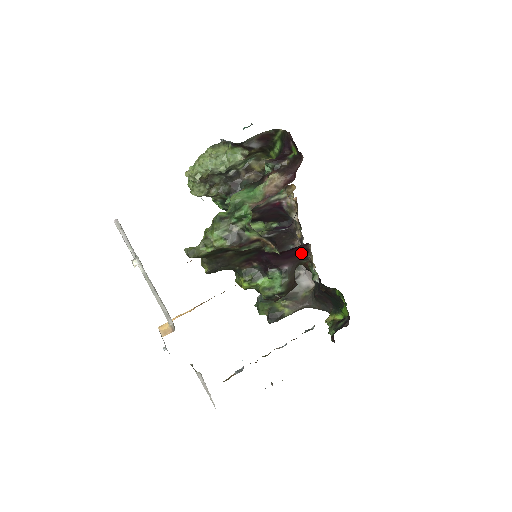
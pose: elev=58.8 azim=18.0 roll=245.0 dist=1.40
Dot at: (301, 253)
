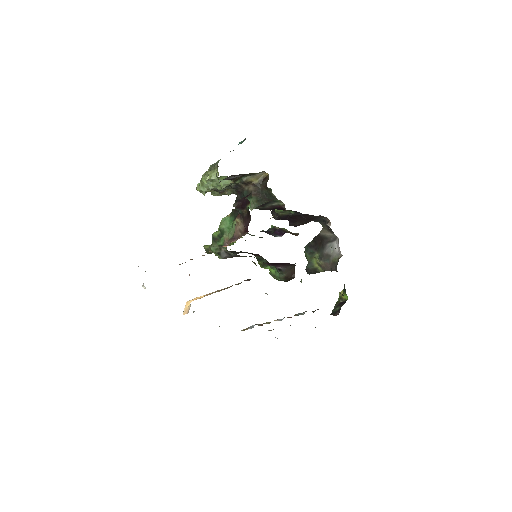
Dot at: (287, 263)
